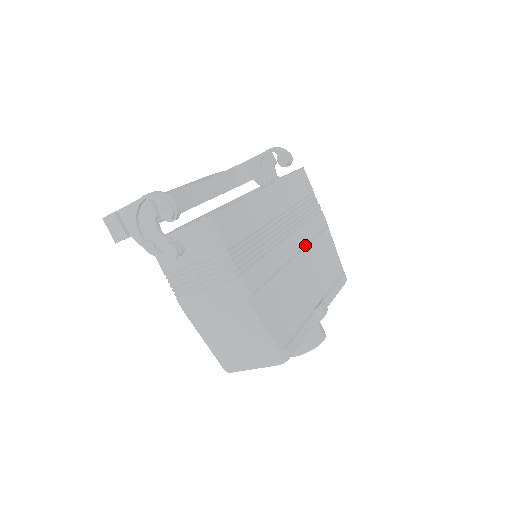
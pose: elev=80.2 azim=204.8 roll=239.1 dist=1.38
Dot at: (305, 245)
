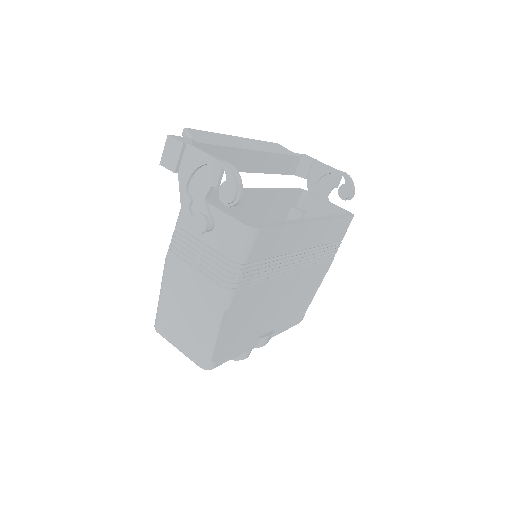
Dot at: (299, 283)
